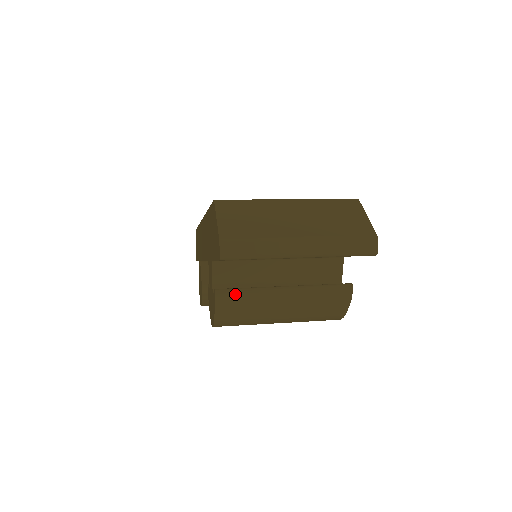
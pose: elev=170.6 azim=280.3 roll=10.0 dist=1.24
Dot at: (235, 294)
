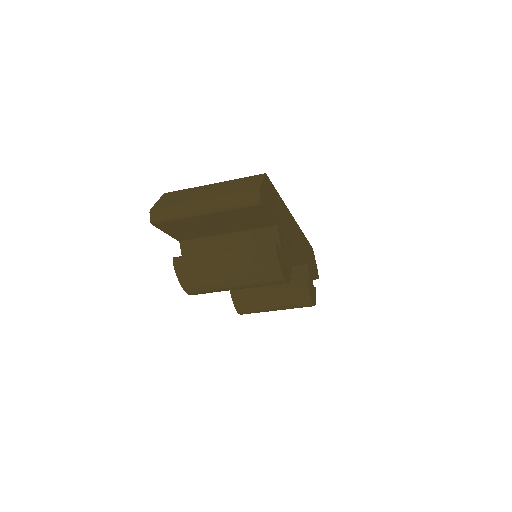
Dot at: (186, 259)
